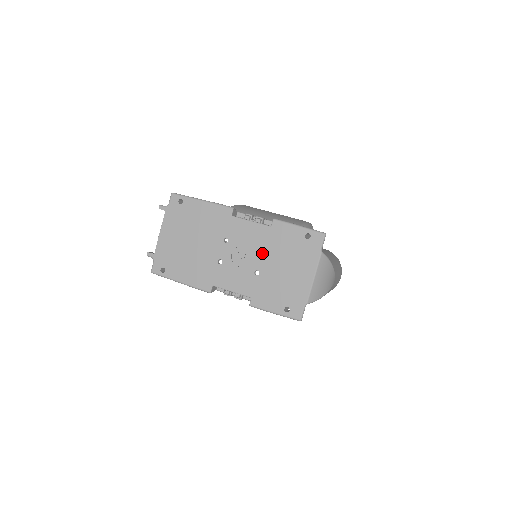
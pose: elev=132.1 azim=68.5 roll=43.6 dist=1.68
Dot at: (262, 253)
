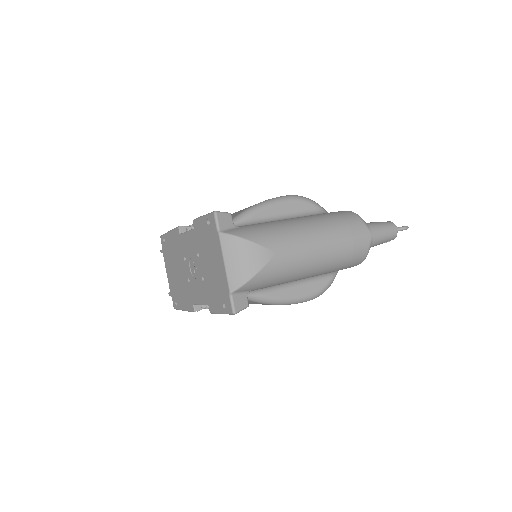
Dot at: (199, 257)
